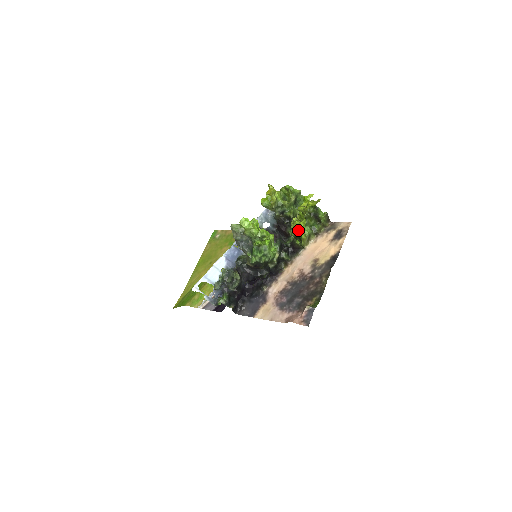
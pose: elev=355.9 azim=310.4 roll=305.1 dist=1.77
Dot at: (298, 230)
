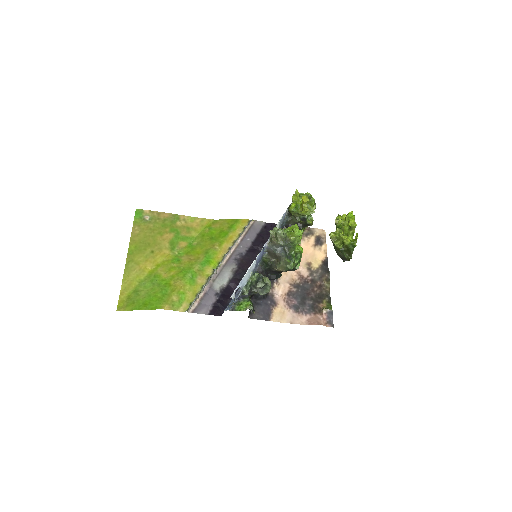
Dot at: occluded
